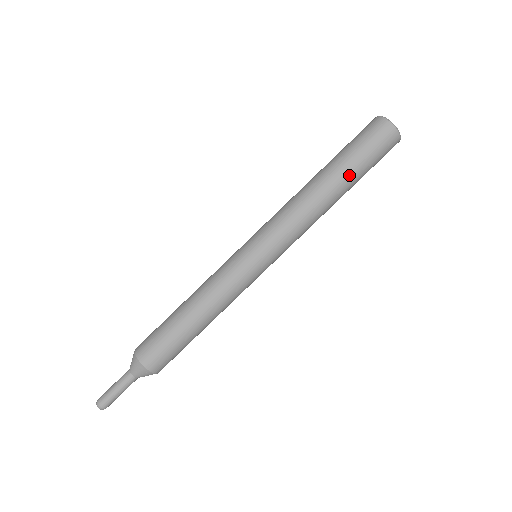
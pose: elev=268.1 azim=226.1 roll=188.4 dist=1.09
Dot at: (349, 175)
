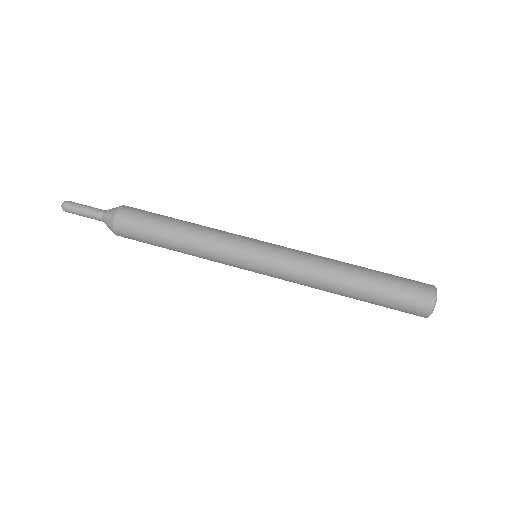
Dot at: (373, 273)
